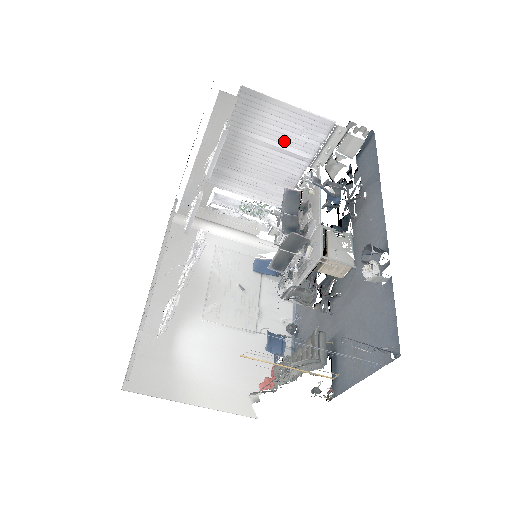
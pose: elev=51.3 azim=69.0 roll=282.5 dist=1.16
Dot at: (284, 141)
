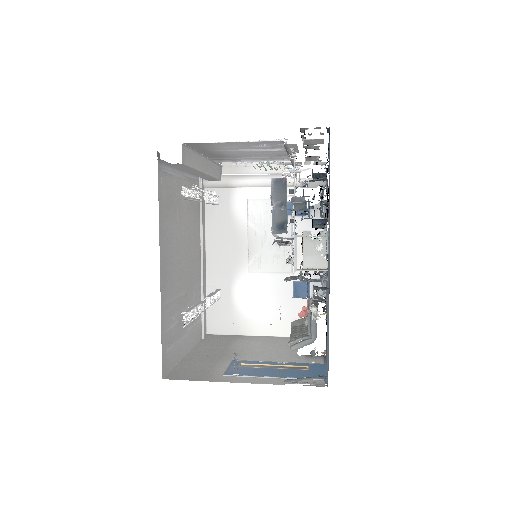
Dot at: (251, 148)
